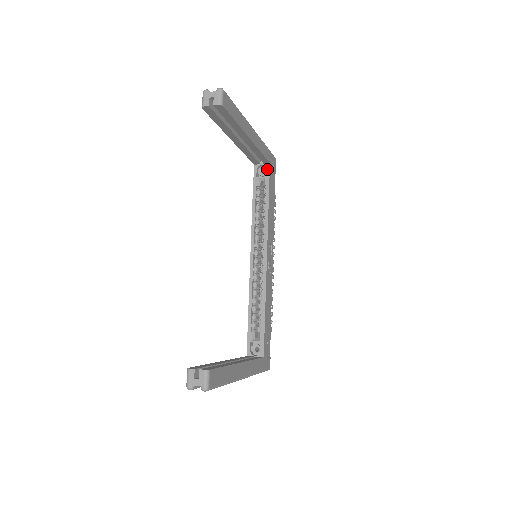
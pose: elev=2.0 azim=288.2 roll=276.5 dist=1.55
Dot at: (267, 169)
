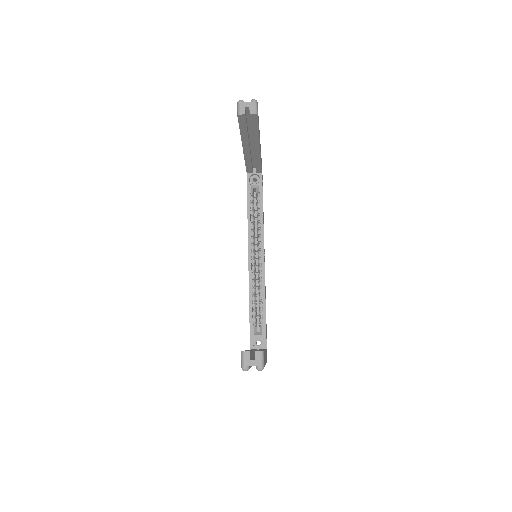
Dot at: (259, 178)
